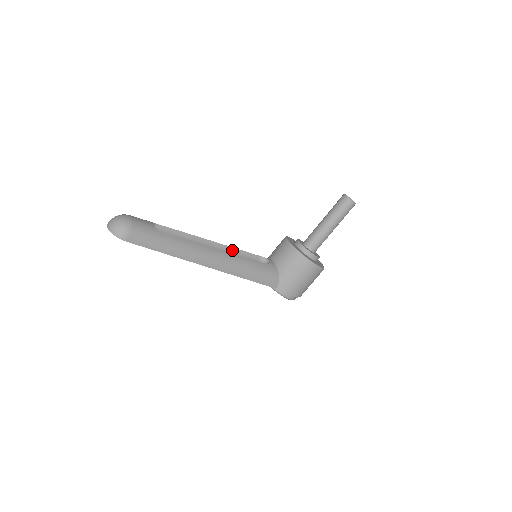
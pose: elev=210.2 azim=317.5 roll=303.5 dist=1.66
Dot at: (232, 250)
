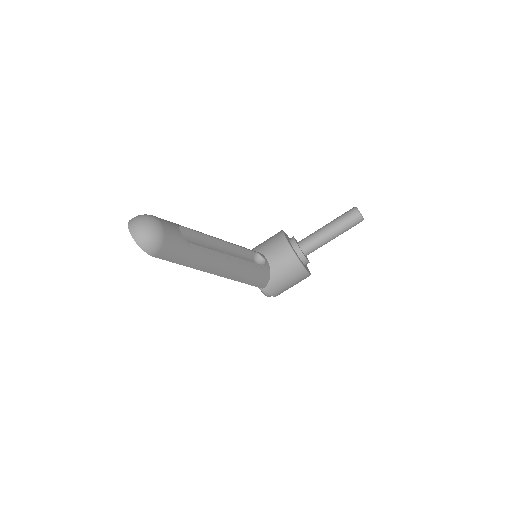
Dot at: (236, 248)
